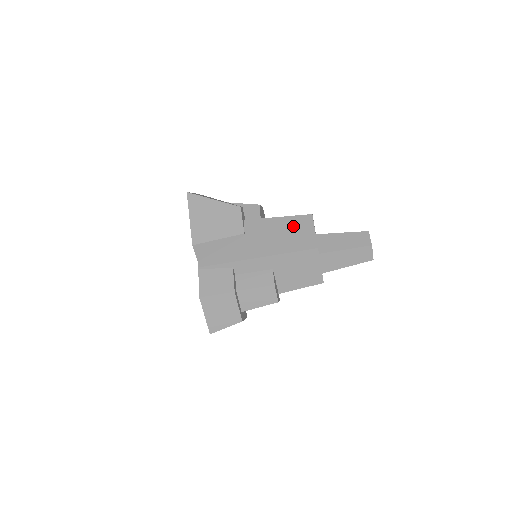
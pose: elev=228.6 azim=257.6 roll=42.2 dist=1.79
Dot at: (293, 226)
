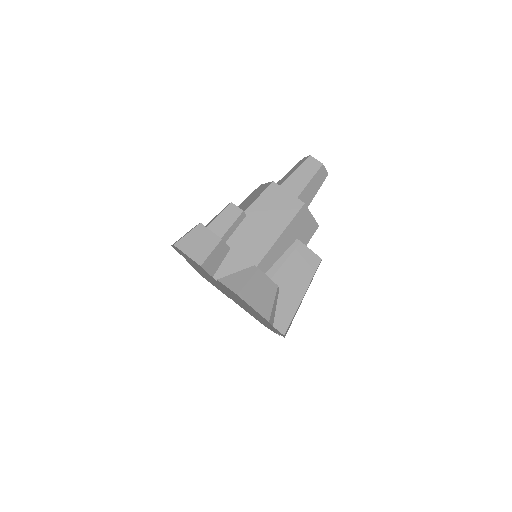
Dot at: occluded
